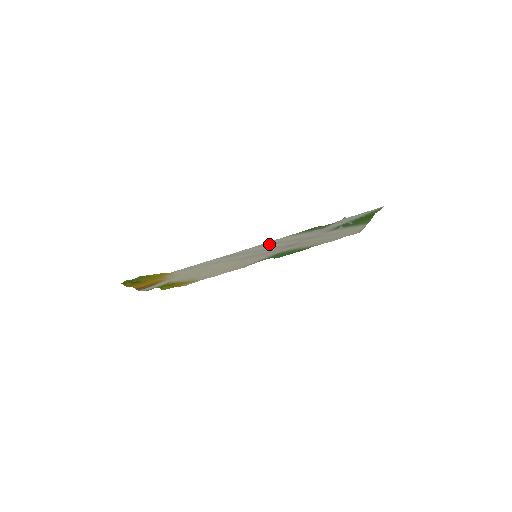
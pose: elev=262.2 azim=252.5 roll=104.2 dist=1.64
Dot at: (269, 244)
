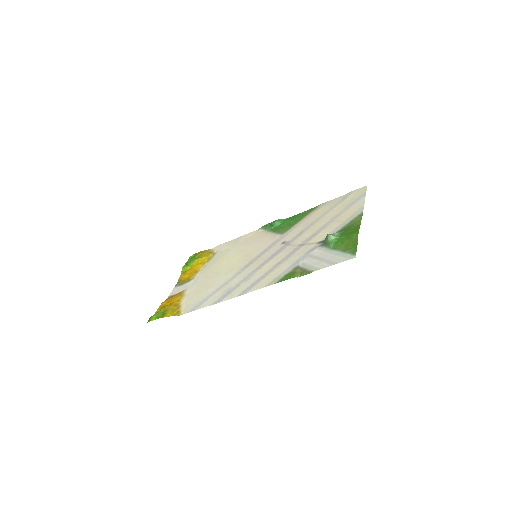
Dot at: (256, 281)
